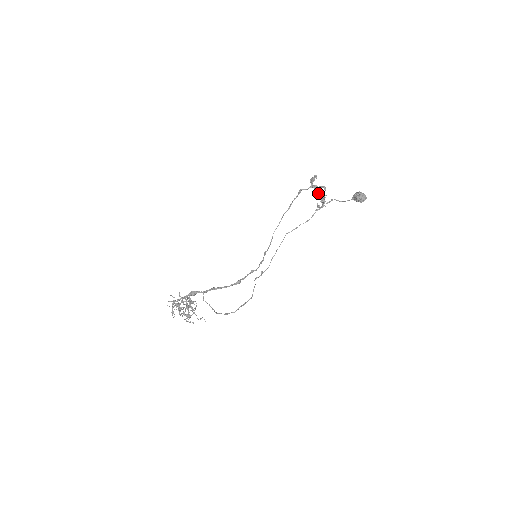
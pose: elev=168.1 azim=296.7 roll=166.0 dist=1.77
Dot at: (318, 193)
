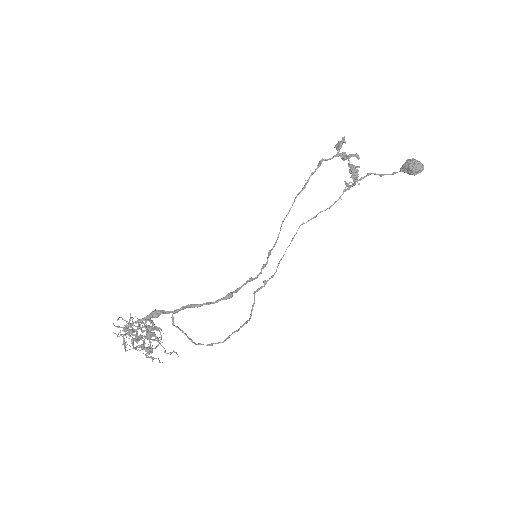
Dot at: occluded
